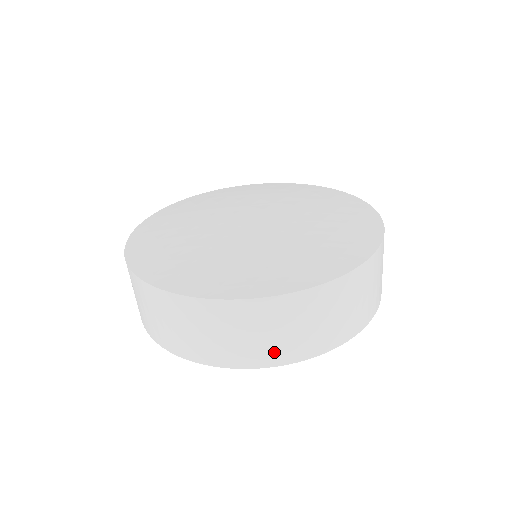
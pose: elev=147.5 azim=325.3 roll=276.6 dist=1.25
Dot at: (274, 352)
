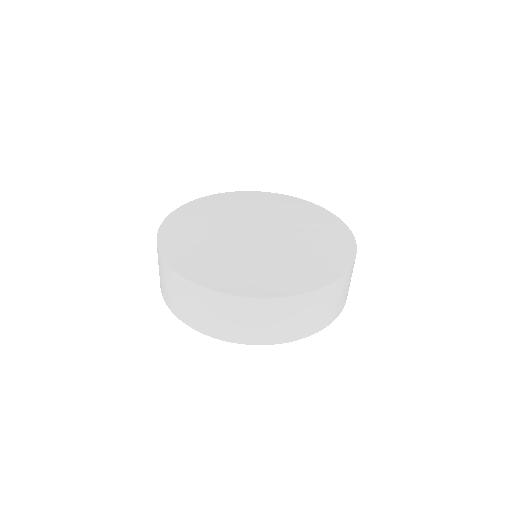
Dot at: (198, 321)
